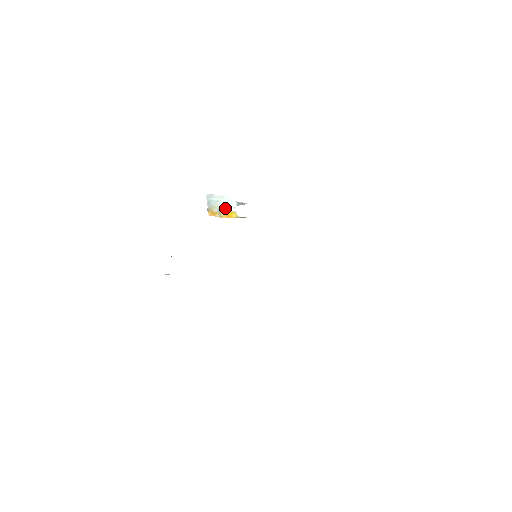
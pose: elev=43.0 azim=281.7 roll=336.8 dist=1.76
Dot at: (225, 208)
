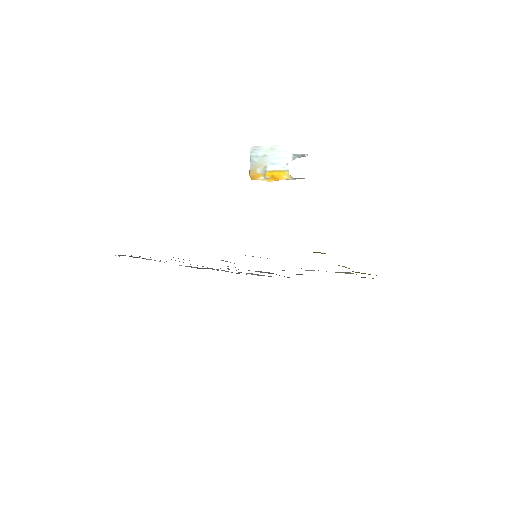
Dot at: (274, 166)
